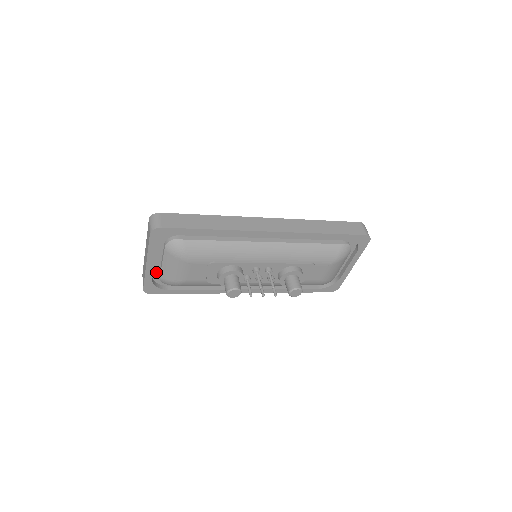
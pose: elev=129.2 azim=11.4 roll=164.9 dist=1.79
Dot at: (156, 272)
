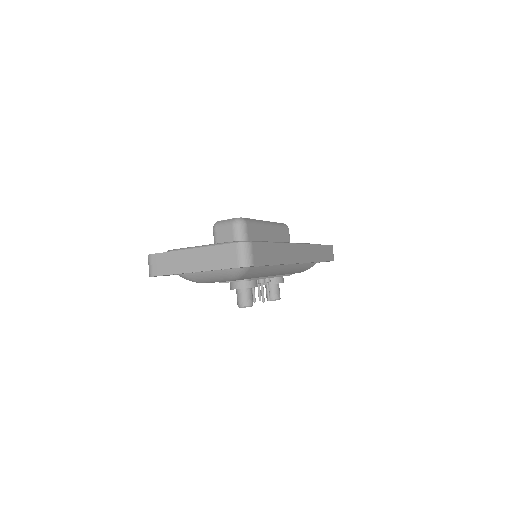
Dot at: occluded
